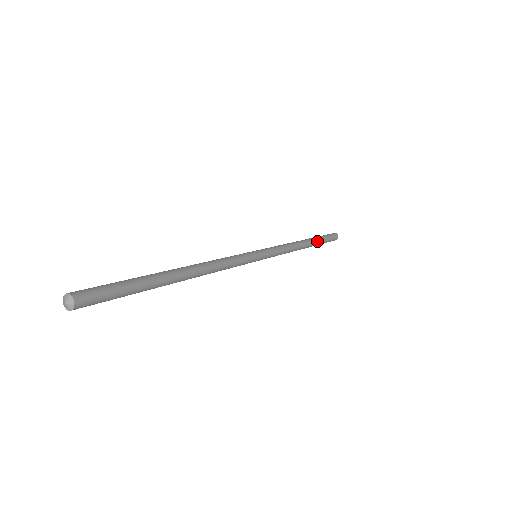
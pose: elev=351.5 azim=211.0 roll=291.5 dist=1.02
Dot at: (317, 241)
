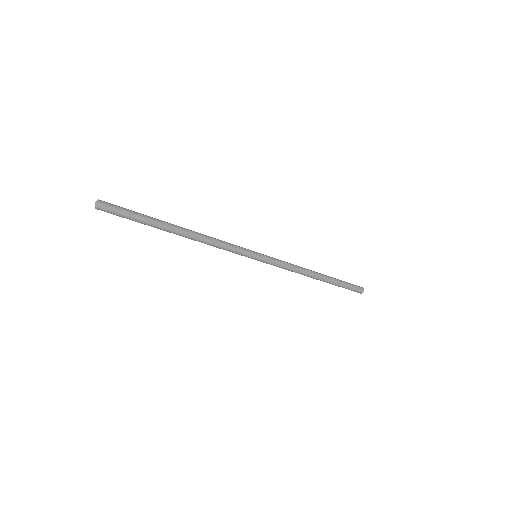
Dot at: (331, 277)
